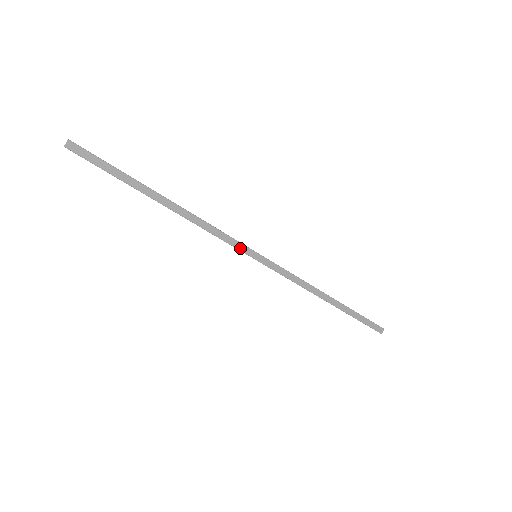
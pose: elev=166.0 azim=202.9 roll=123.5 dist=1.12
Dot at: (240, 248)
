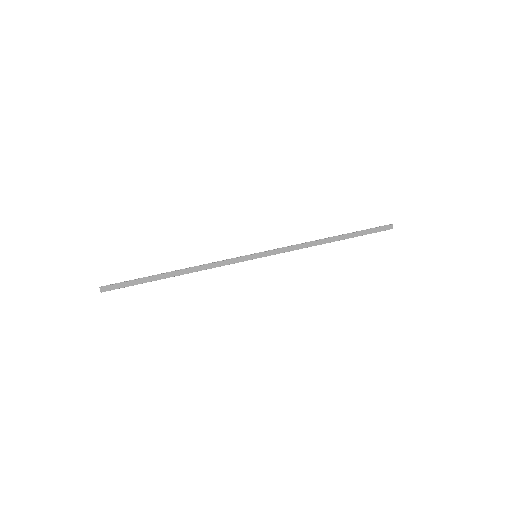
Dot at: (242, 260)
